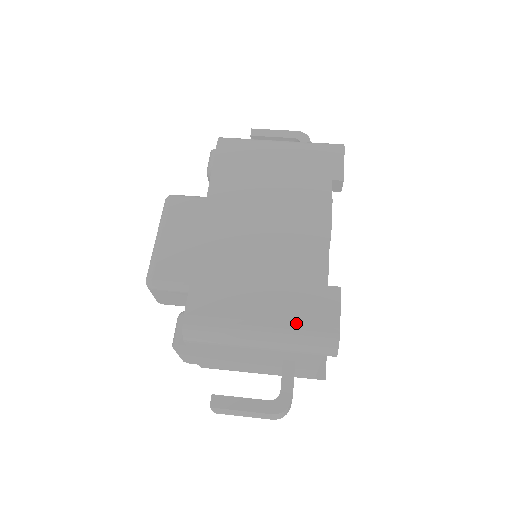
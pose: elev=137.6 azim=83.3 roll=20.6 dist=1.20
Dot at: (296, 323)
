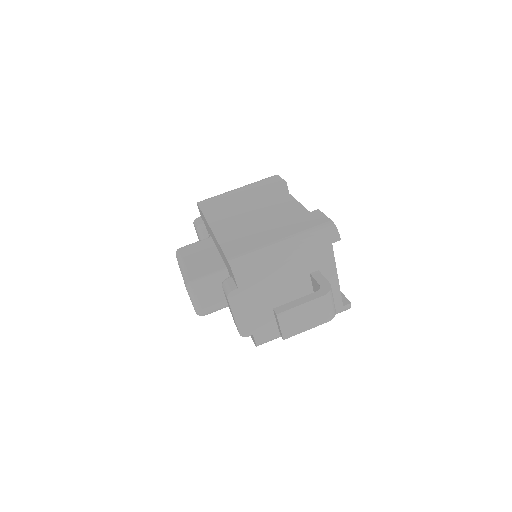
Dot at: (303, 230)
